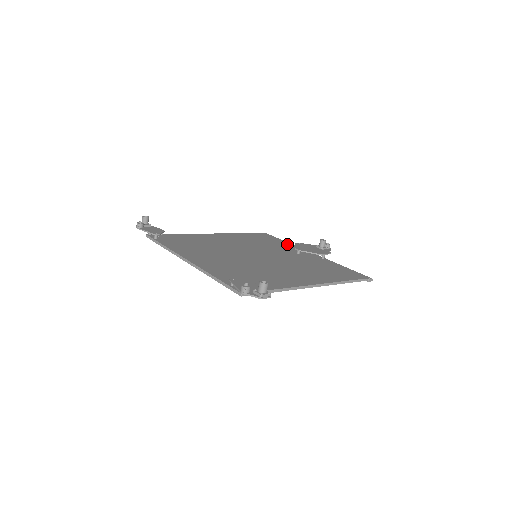
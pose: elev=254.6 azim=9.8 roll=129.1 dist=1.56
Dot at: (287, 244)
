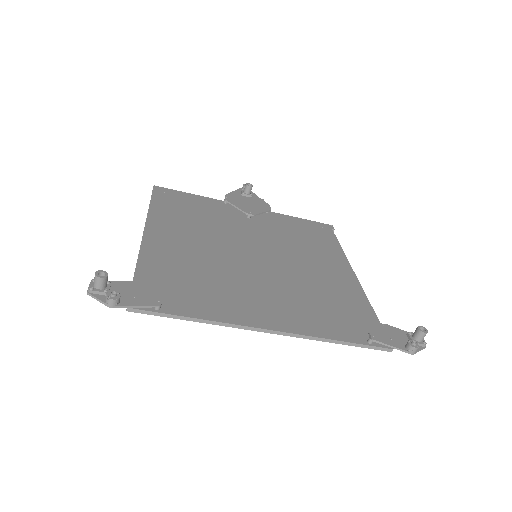
Dot at: (210, 201)
